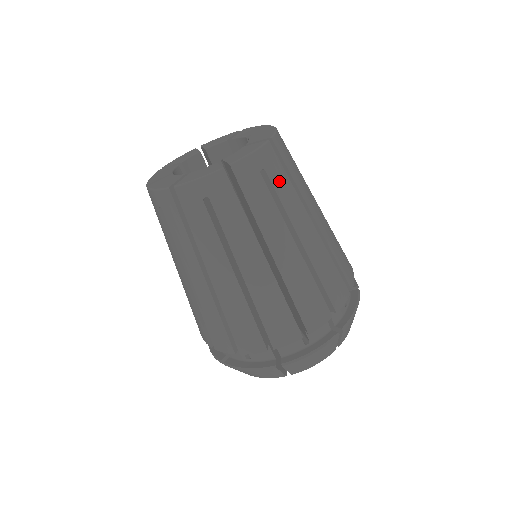
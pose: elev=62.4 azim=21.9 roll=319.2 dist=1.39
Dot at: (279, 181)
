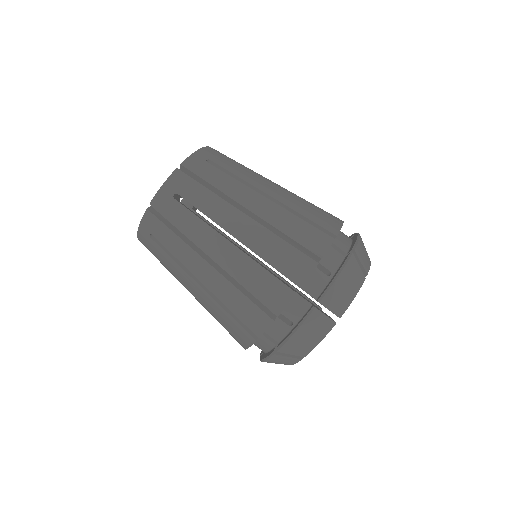
Dot at: (226, 164)
